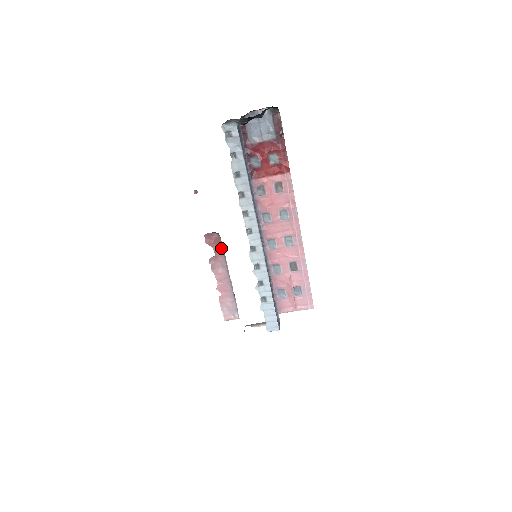
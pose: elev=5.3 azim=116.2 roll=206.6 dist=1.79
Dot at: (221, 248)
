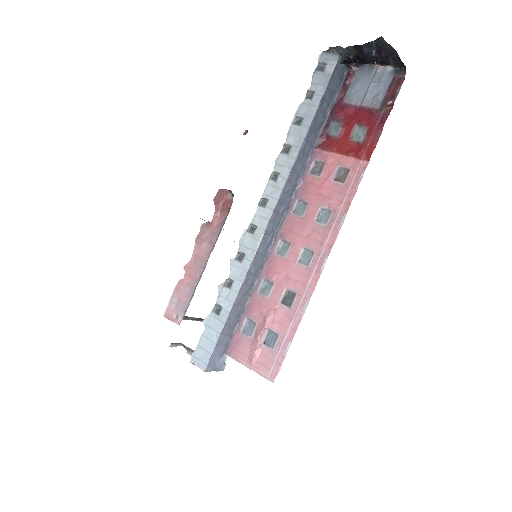
Dot at: (225, 217)
